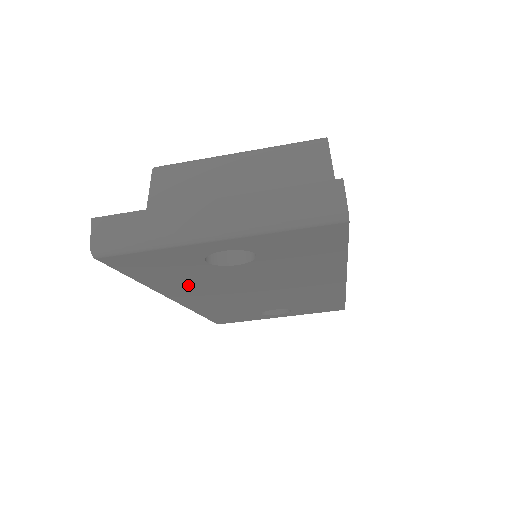
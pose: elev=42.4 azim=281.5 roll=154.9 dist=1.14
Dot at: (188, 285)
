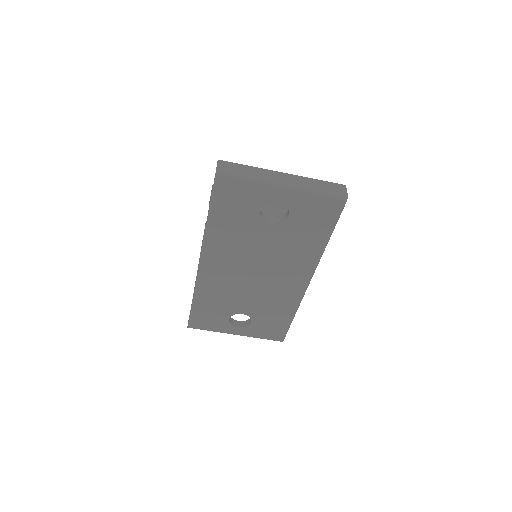
Dot at: (227, 238)
